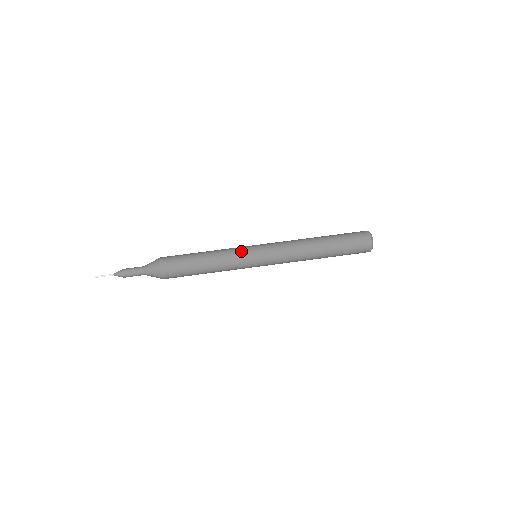
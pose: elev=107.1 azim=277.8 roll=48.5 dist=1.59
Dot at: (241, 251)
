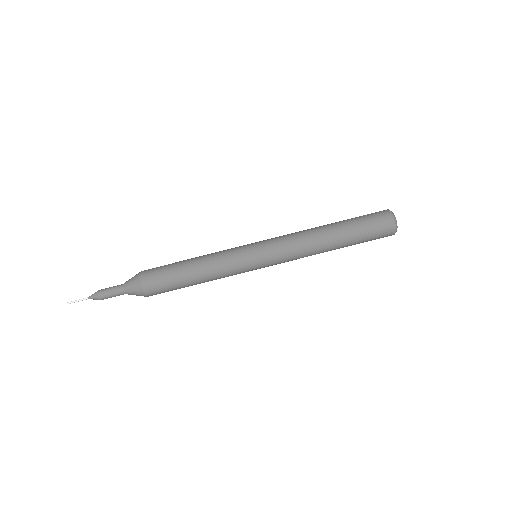
Dot at: (237, 251)
